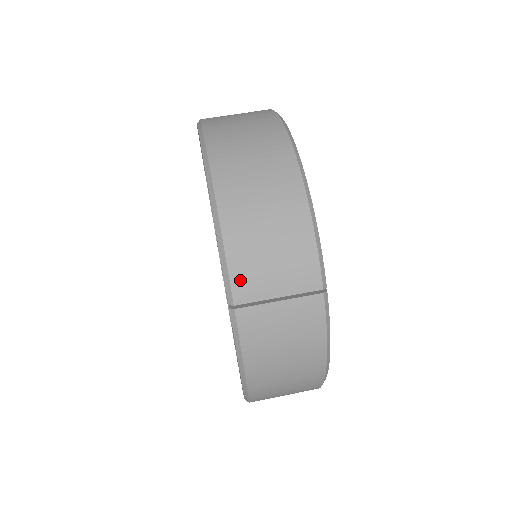
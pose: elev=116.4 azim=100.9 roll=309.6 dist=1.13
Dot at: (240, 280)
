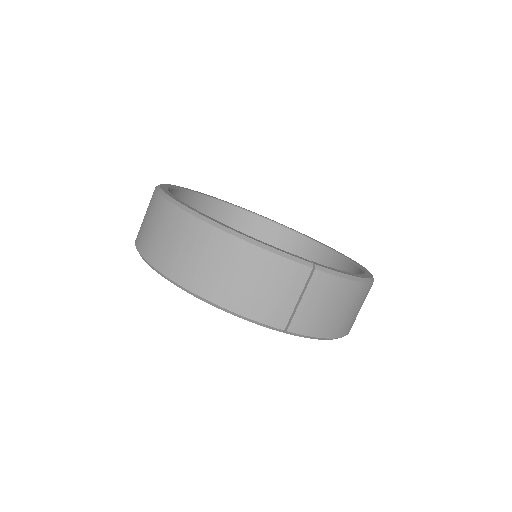
Dot at: (271, 319)
